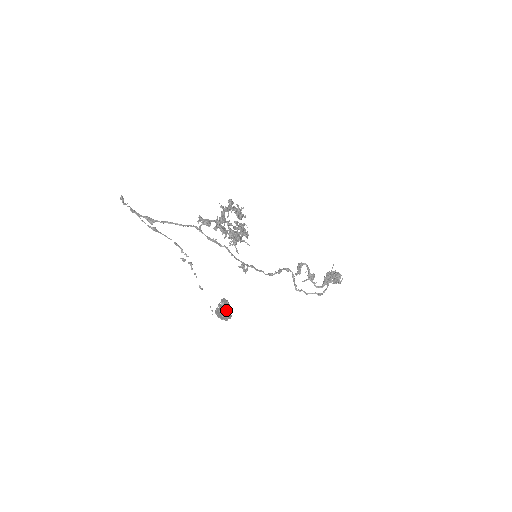
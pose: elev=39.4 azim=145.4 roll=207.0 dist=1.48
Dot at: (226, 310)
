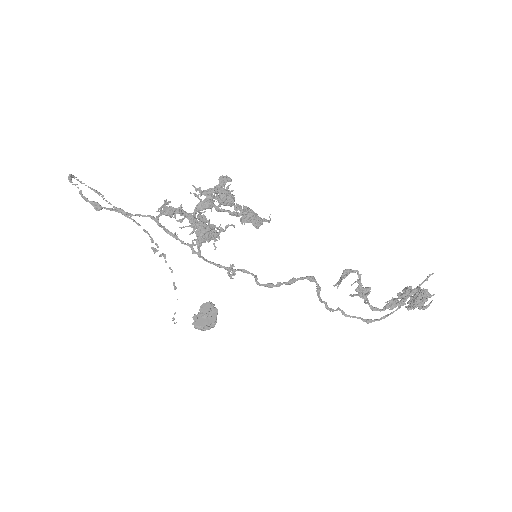
Dot at: (208, 317)
